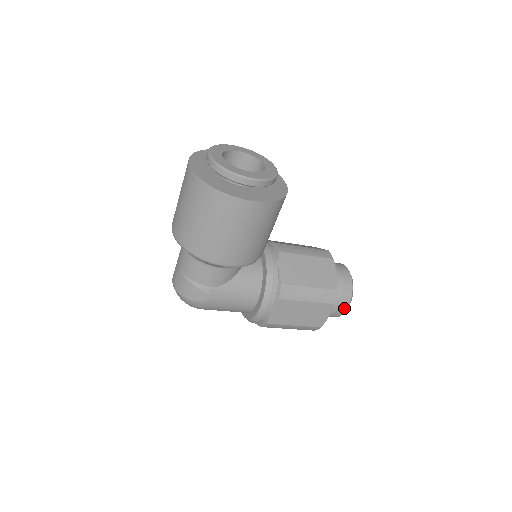
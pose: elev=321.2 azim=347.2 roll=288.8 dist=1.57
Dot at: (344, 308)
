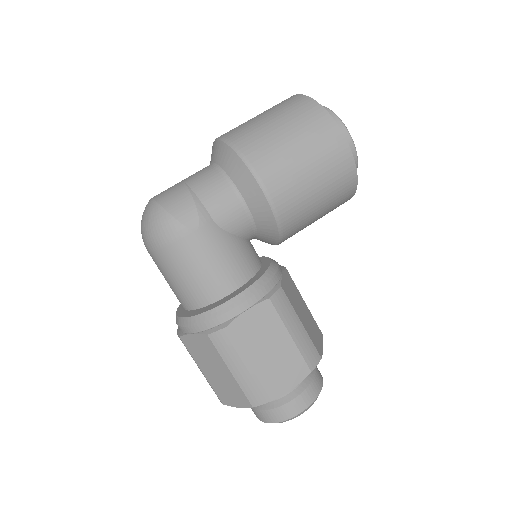
Dot at: (302, 406)
